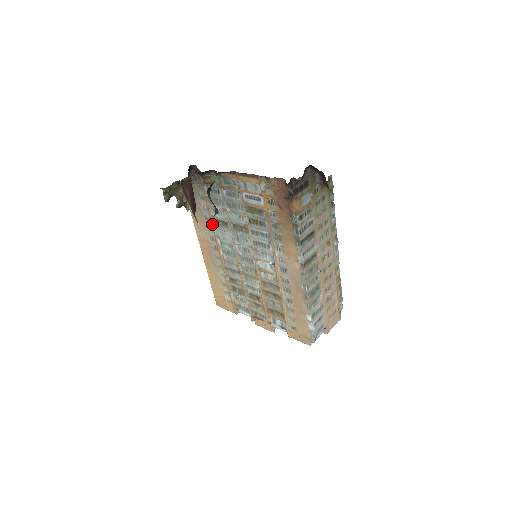
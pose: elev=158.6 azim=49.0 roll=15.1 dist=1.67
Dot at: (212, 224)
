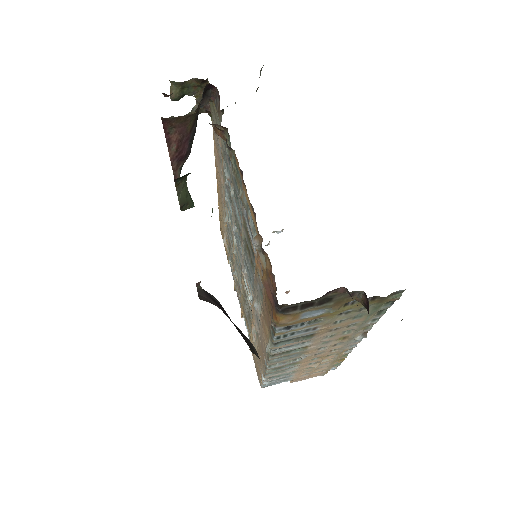
Dot at: occluded
